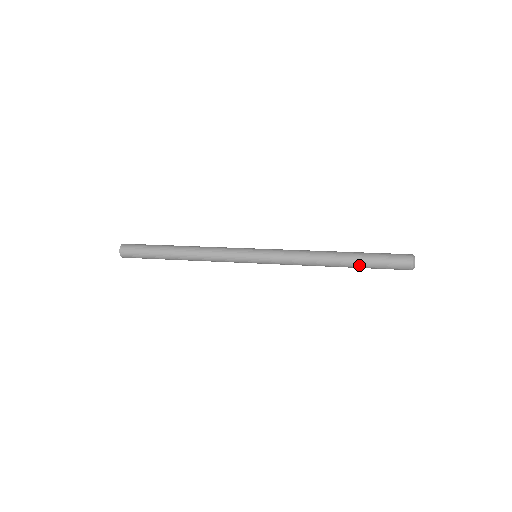
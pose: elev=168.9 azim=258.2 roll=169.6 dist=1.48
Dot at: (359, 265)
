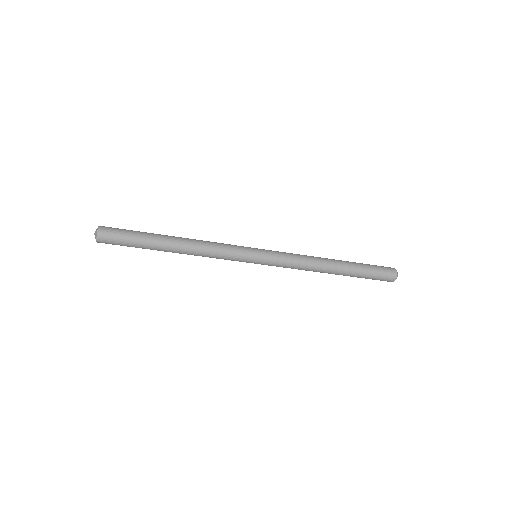
Dot at: (354, 265)
